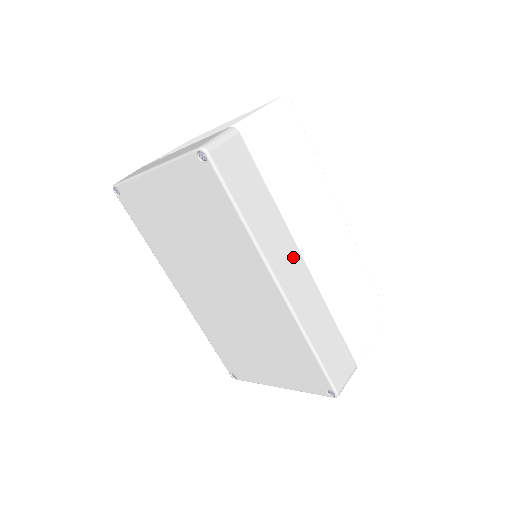
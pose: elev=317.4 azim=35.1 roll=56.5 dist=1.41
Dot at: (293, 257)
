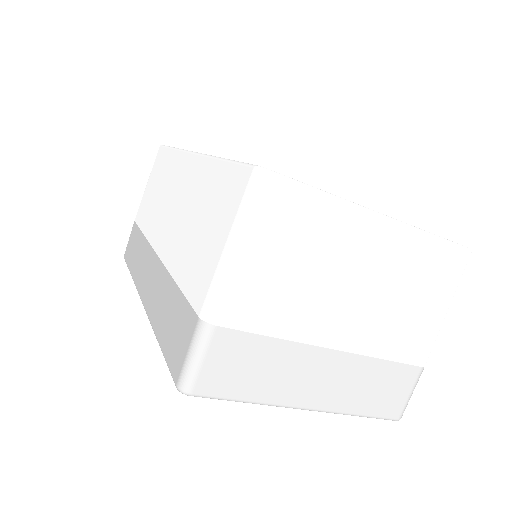
Dot at: occluded
